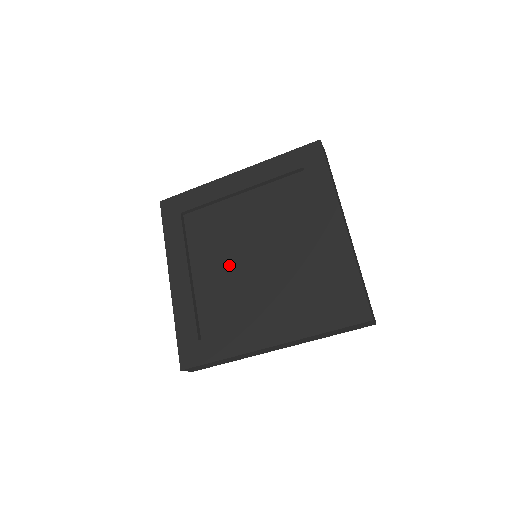
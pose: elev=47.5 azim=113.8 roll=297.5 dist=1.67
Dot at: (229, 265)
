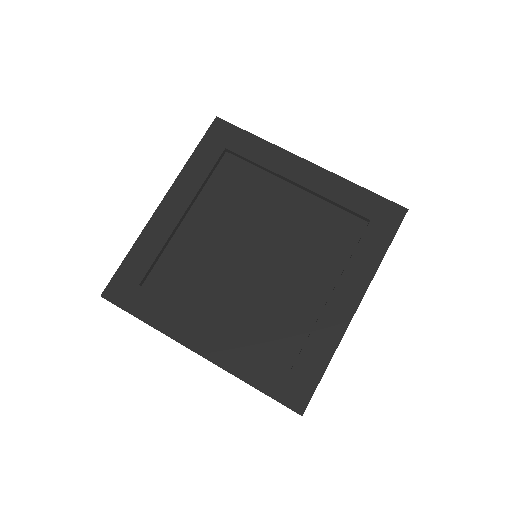
Dot at: (242, 284)
